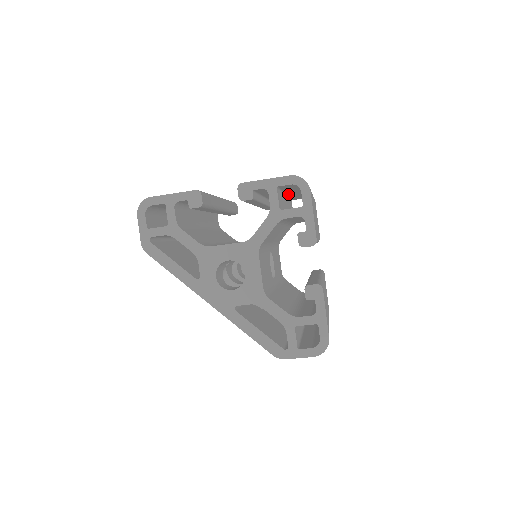
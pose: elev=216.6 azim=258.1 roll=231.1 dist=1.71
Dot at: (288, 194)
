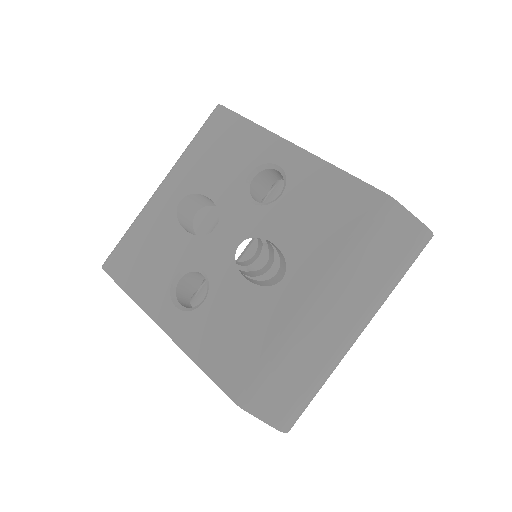
Dot at: occluded
